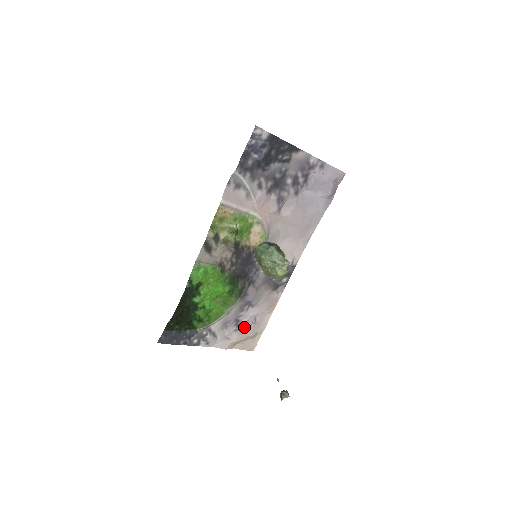
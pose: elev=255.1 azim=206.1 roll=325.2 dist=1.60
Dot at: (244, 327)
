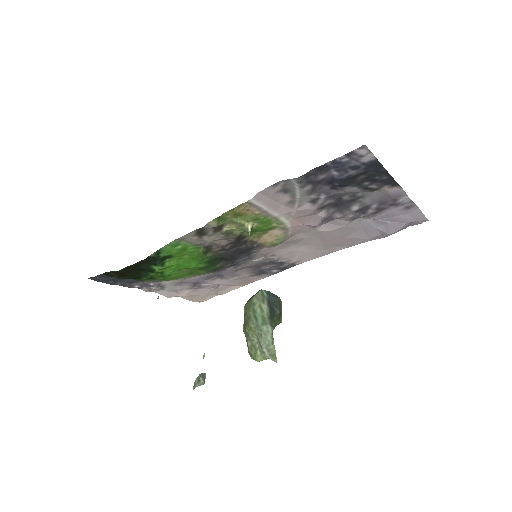
Dot at: (201, 288)
